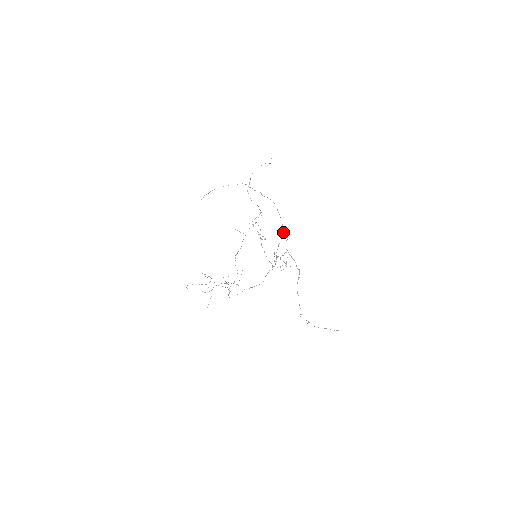
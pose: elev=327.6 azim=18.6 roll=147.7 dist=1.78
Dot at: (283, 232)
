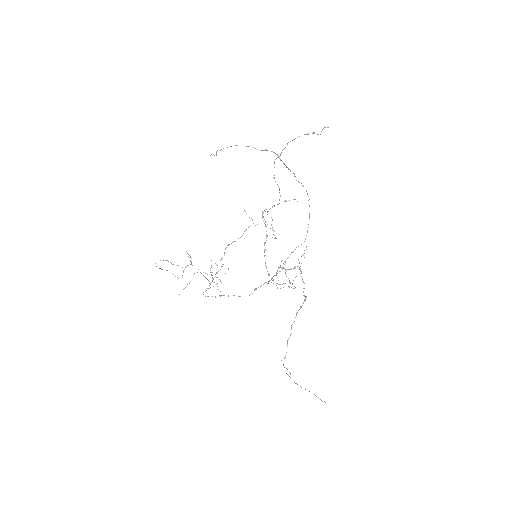
Dot at: (305, 238)
